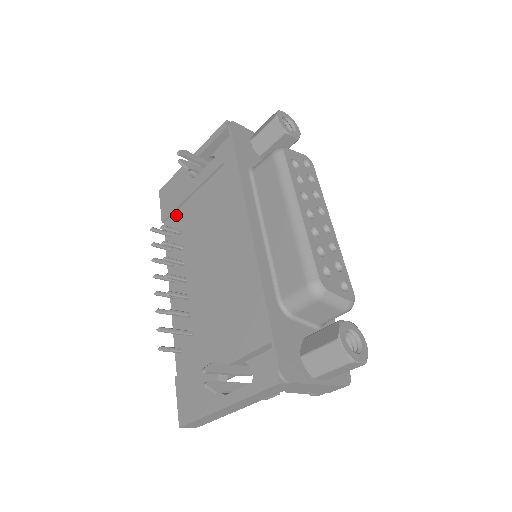
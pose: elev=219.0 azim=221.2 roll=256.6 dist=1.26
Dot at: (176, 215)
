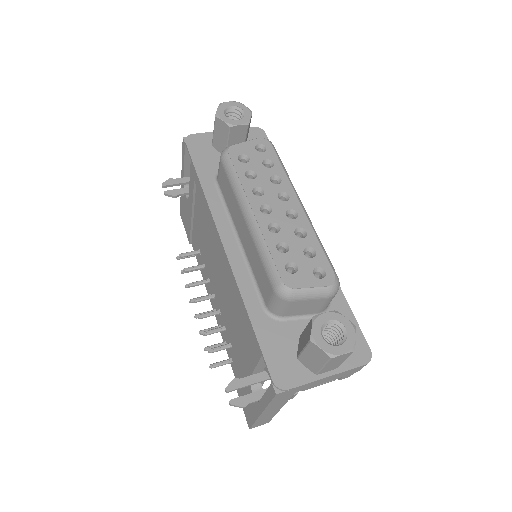
Dot at: (193, 235)
